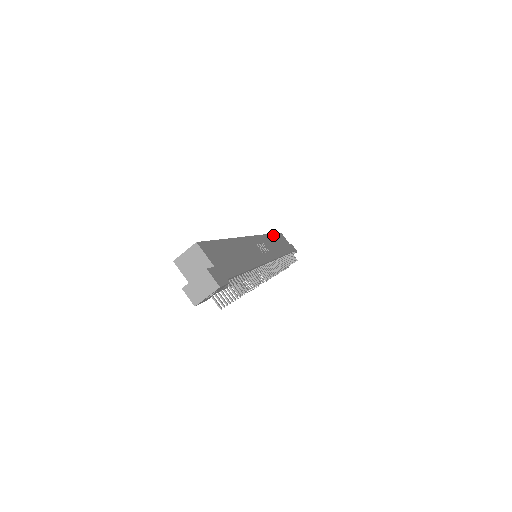
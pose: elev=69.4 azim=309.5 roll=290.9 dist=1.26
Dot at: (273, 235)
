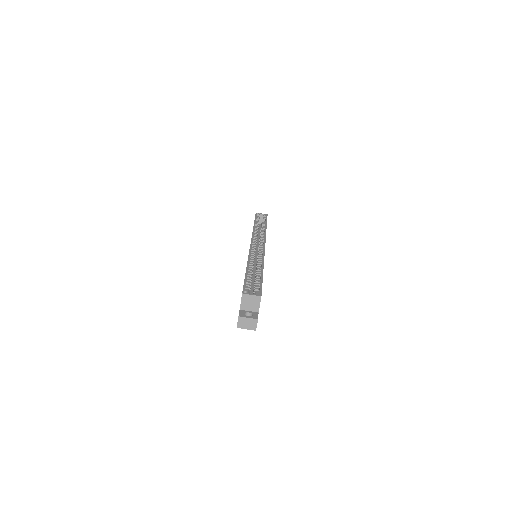
Dot at: occluded
